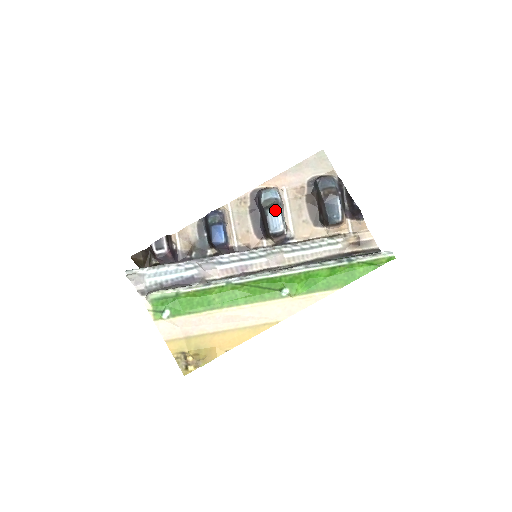
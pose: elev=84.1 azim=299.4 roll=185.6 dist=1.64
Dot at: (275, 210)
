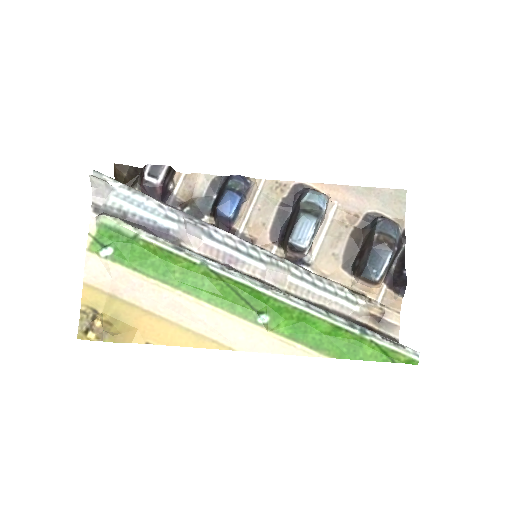
Dot at: (312, 219)
